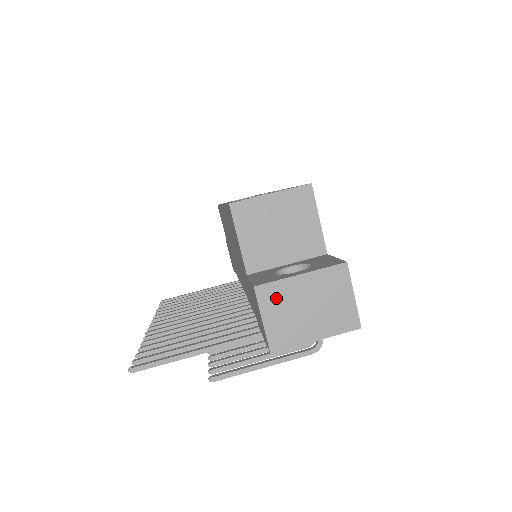
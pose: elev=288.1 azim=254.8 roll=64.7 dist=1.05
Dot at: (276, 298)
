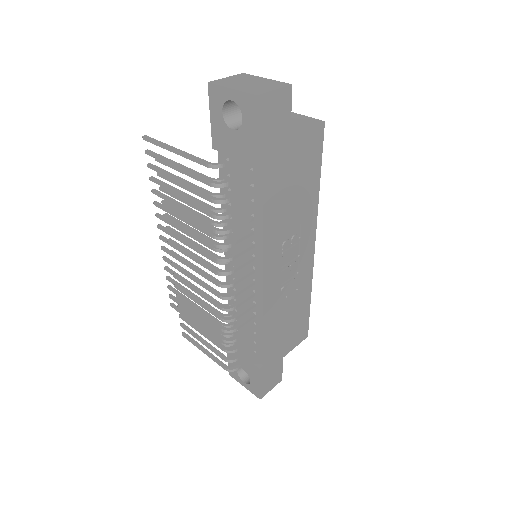
Dot at: (244, 77)
